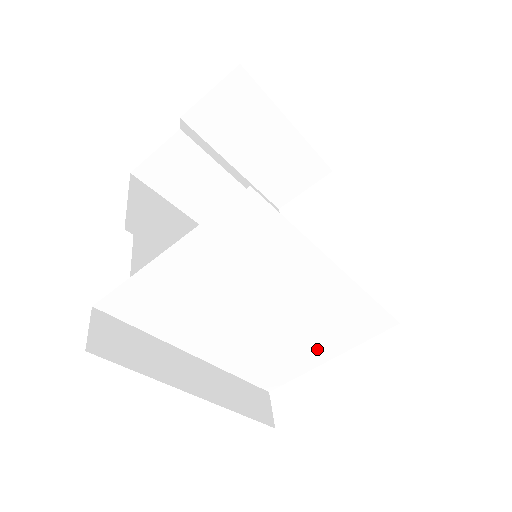
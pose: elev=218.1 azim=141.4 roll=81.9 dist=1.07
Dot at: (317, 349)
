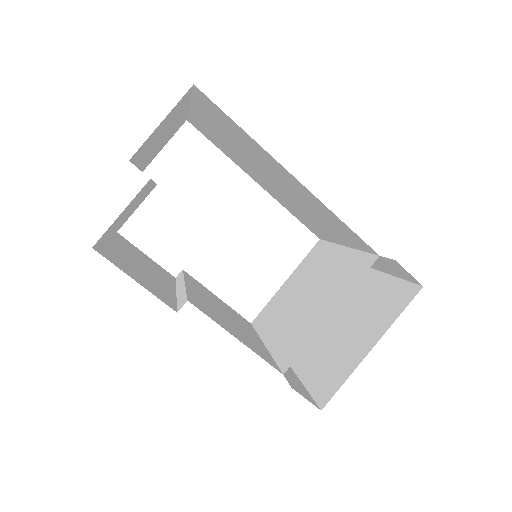
Dot at: (291, 284)
